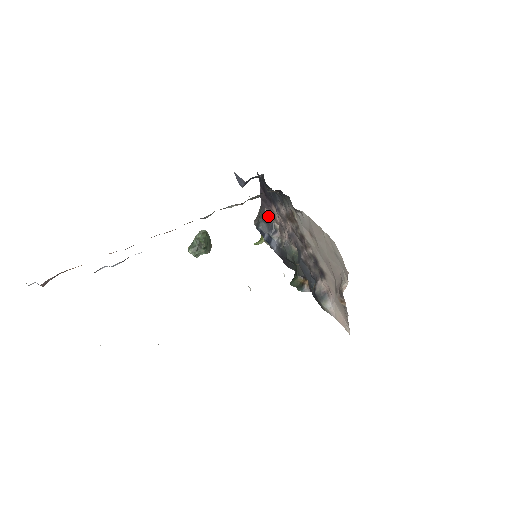
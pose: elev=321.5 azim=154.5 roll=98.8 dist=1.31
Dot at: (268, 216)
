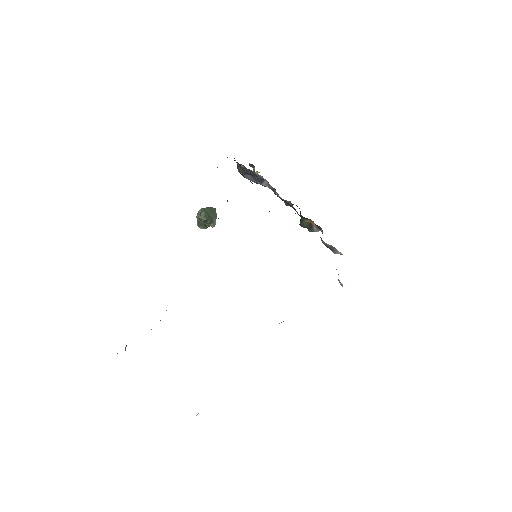
Dot at: (247, 170)
